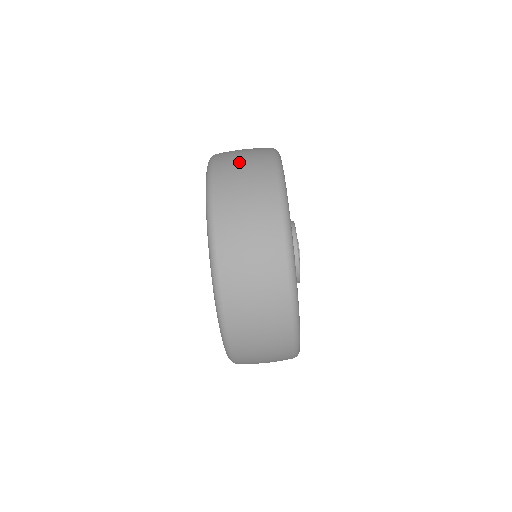
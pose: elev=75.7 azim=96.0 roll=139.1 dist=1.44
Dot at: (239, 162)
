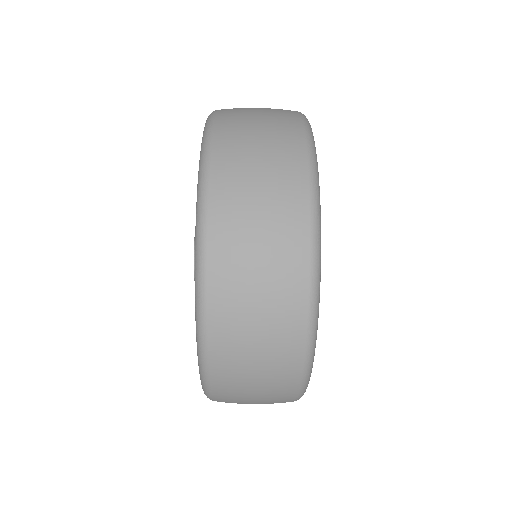
Dot at: (252, 229)
